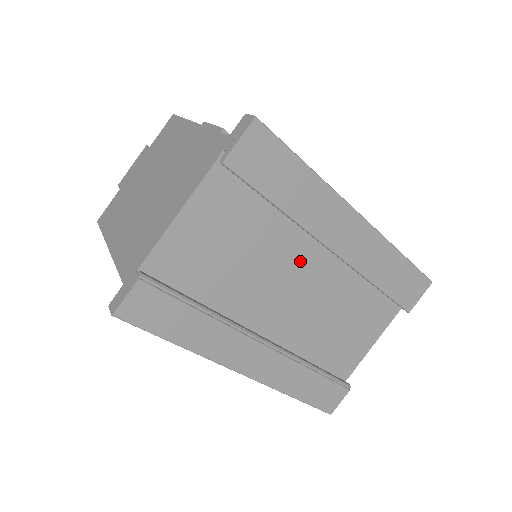
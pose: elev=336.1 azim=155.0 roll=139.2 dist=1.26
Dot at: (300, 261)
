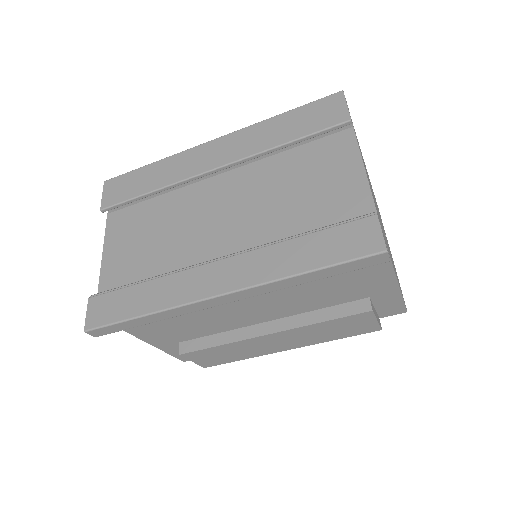
Dot at: (206, 200)
